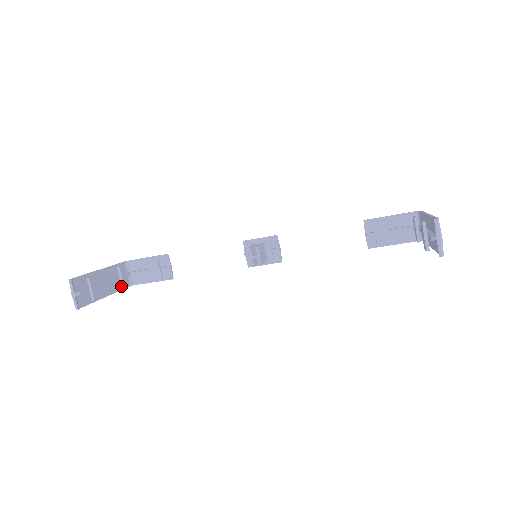
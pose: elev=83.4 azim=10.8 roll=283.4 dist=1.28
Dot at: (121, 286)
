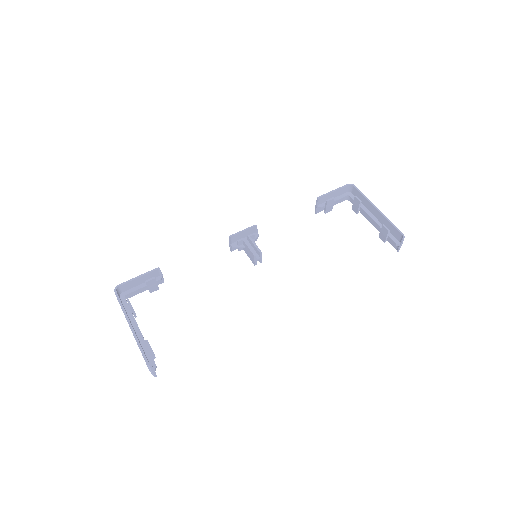
Dot at: occluded
